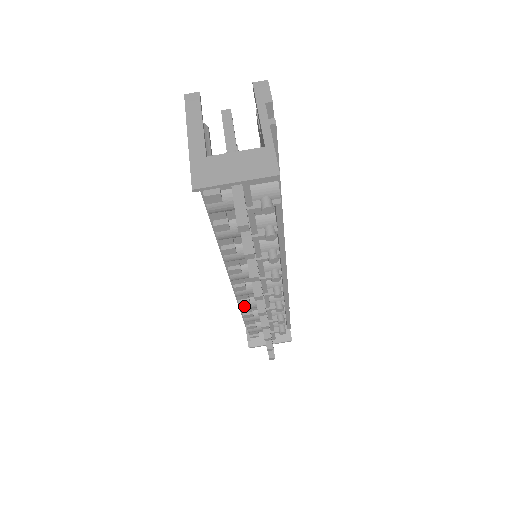
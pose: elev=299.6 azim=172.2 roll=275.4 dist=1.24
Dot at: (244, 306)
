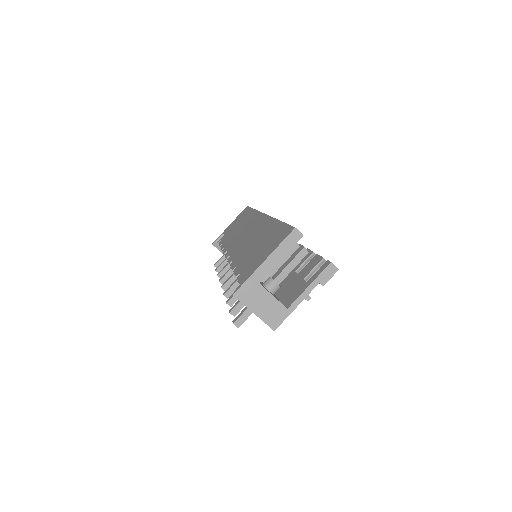
Dot at: occluded
